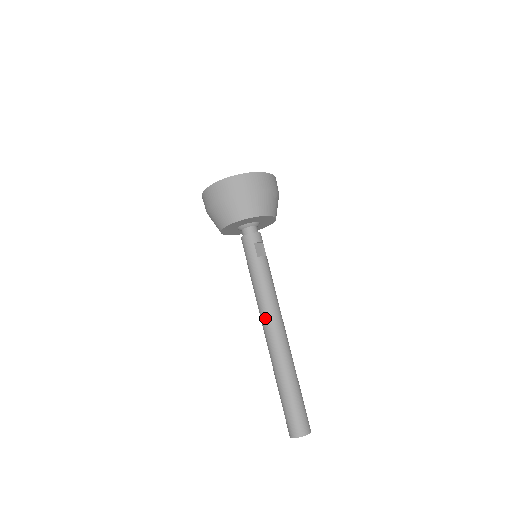
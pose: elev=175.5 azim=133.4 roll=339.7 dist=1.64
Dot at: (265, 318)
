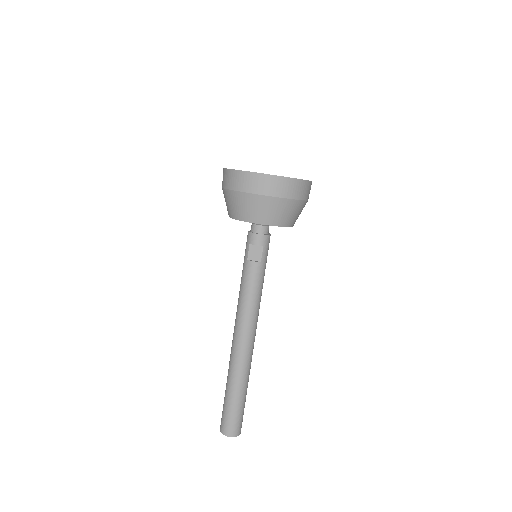
Dot at: (235, 320)
